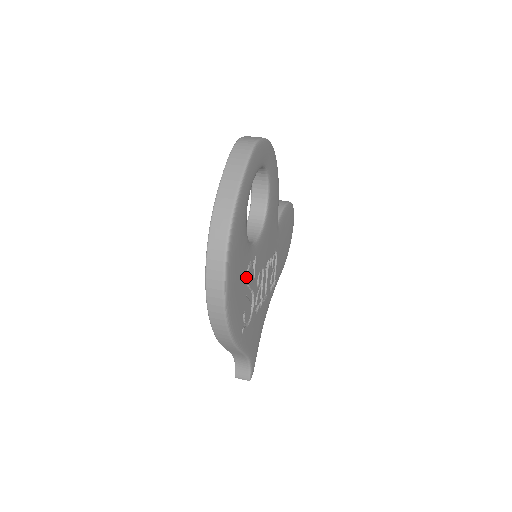
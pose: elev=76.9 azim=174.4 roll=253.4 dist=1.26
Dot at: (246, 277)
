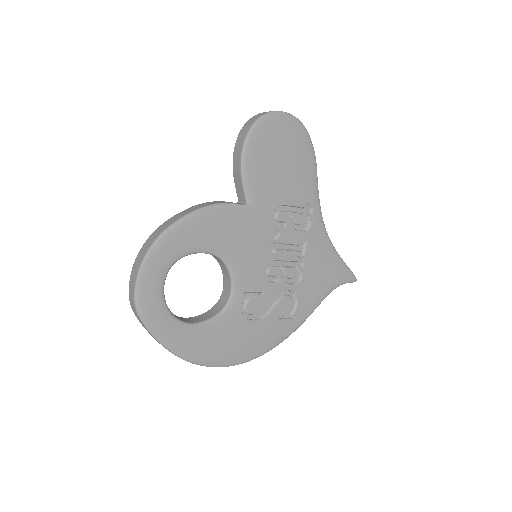
Dot at: (251, 314)
